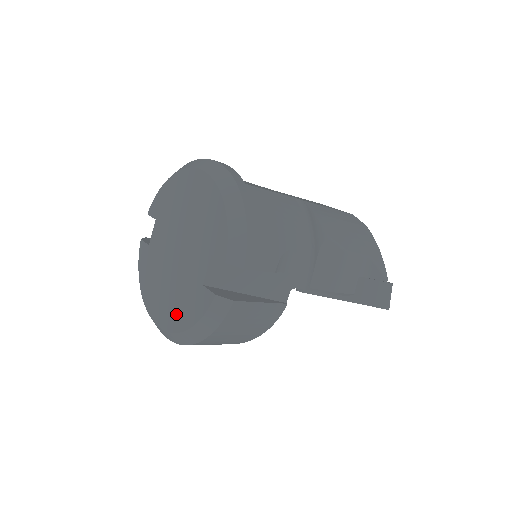
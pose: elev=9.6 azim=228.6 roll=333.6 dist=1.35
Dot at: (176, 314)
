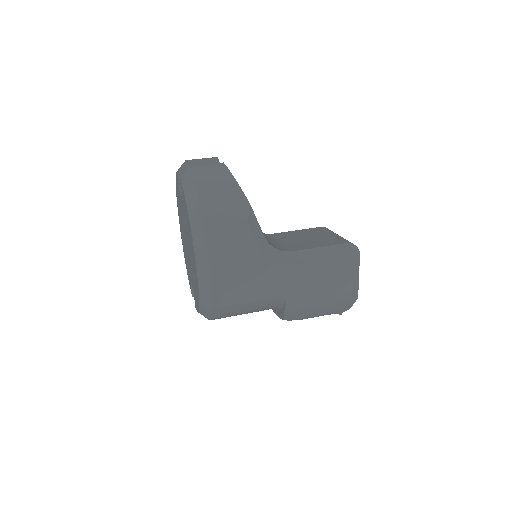
Dot at: occluded
